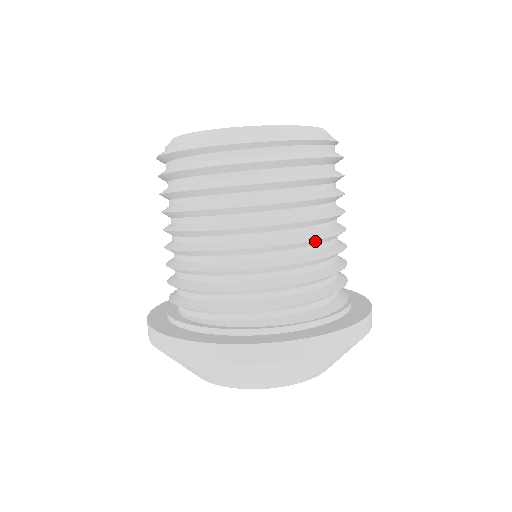
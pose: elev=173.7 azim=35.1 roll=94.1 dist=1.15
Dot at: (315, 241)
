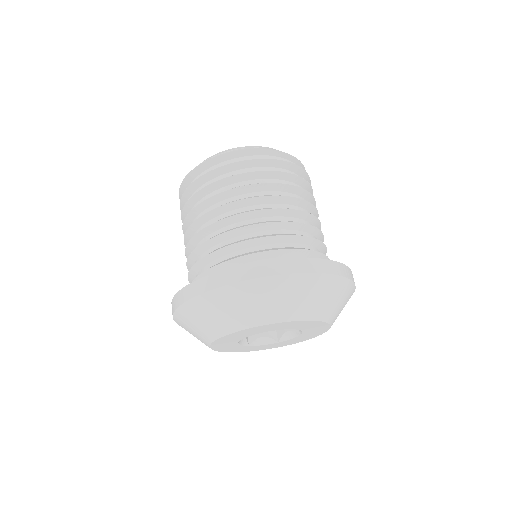
Dot at: (319, 224)
